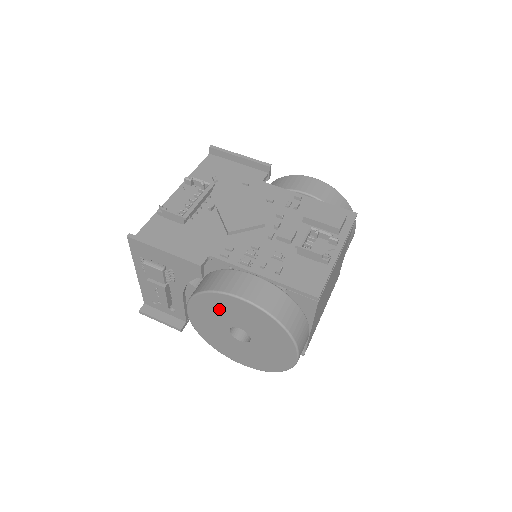
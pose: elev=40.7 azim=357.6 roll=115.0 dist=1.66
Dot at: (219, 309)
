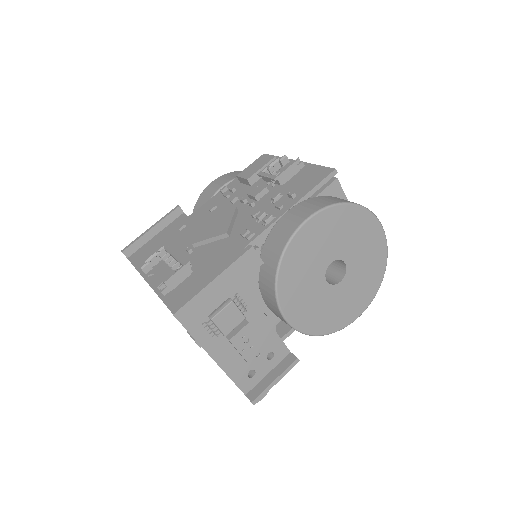
Dot at: (303, 265)
